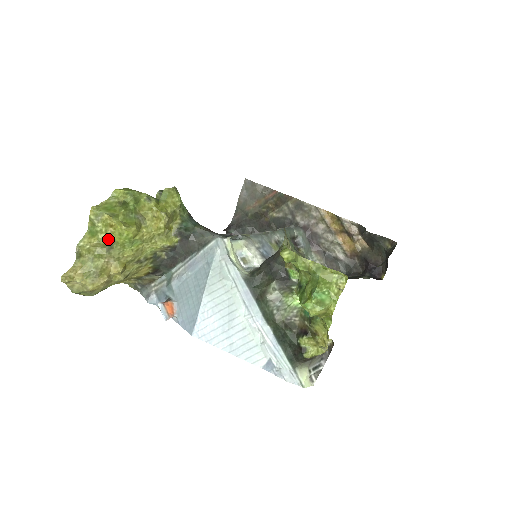
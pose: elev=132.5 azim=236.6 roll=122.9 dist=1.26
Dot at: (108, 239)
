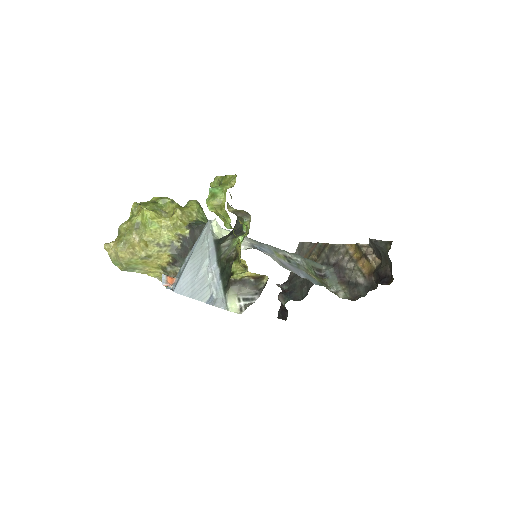
Dot at: (136, 220)
